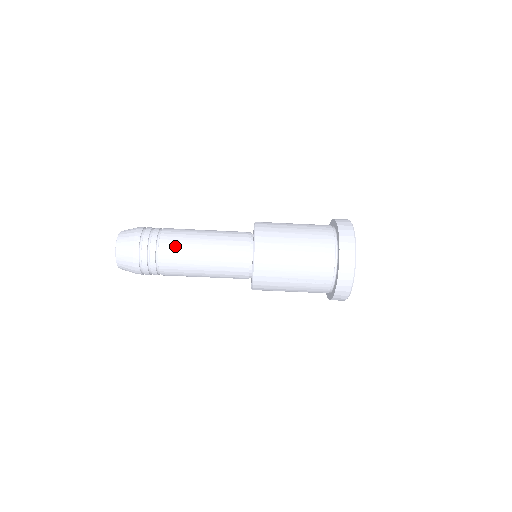
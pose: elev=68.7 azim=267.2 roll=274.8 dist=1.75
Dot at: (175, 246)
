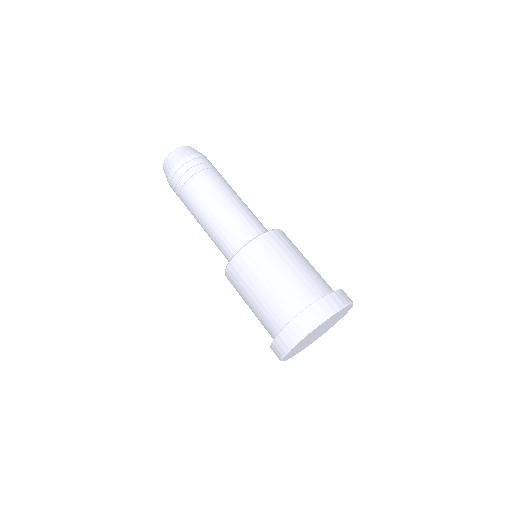
Dot at: (217, 181)
